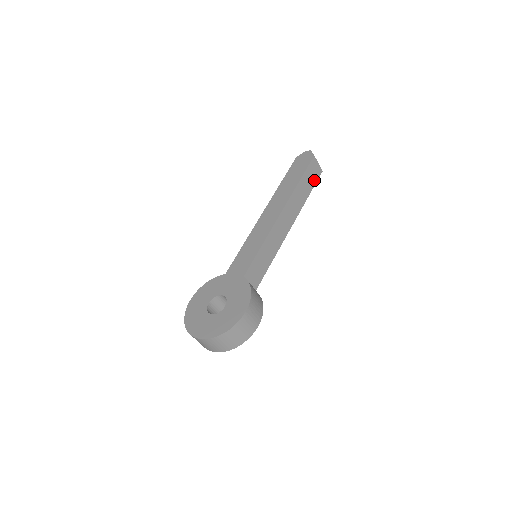
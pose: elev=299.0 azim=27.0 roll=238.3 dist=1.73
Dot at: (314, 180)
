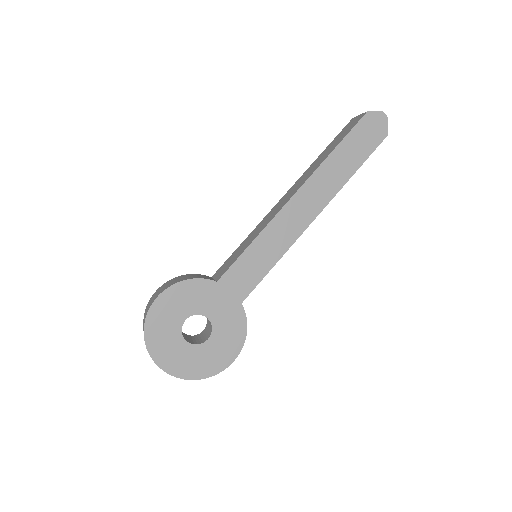
Dot at: occluded
